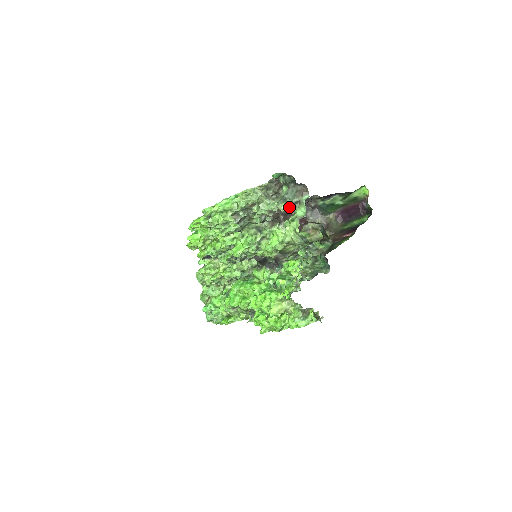
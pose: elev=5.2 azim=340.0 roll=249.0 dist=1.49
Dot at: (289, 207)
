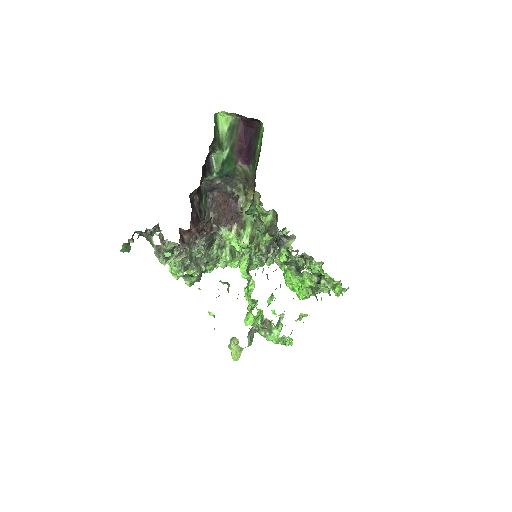
Dot at: (161, 257)
